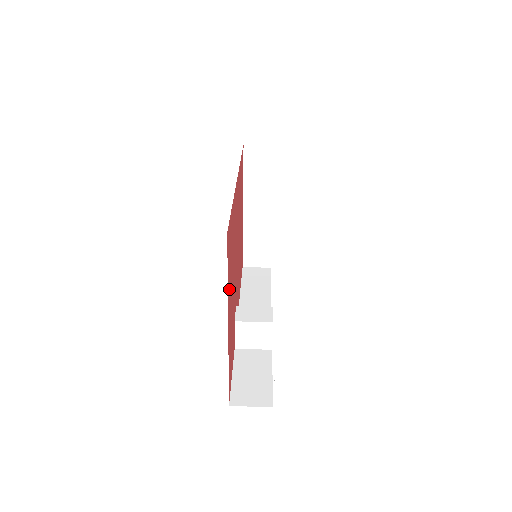
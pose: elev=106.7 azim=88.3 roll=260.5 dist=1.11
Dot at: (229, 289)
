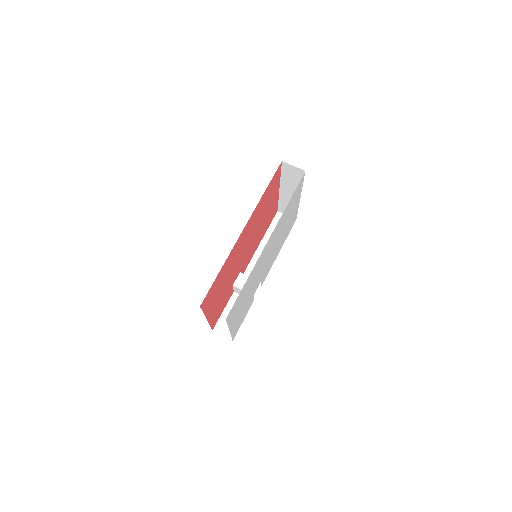
Dot at: (210, 306)
